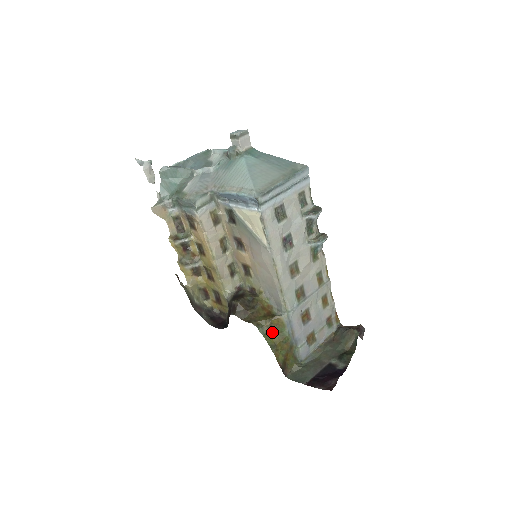
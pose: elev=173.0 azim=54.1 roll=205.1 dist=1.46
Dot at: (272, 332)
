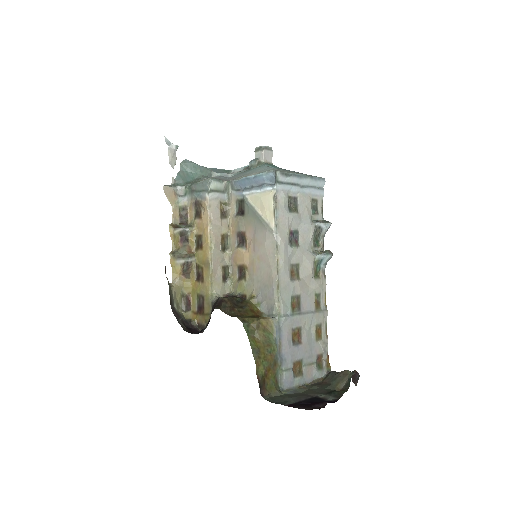
Dot at: (258, 334)
